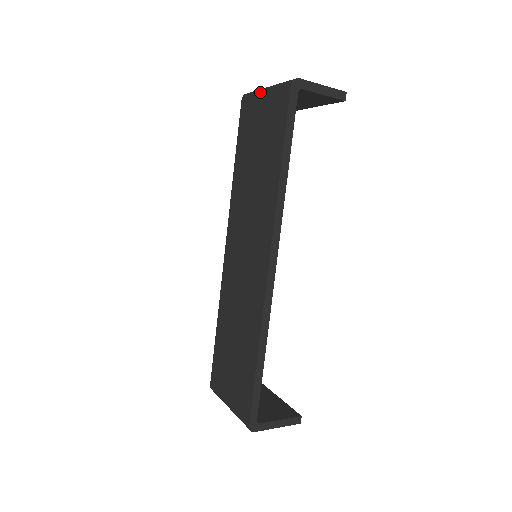
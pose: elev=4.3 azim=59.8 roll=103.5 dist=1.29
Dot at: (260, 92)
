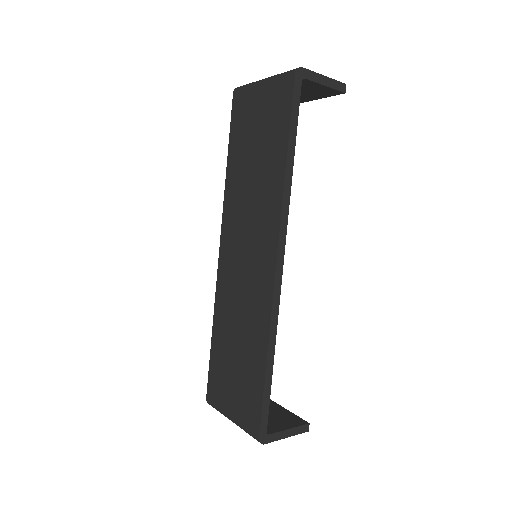
Dot at: (256, 84)
